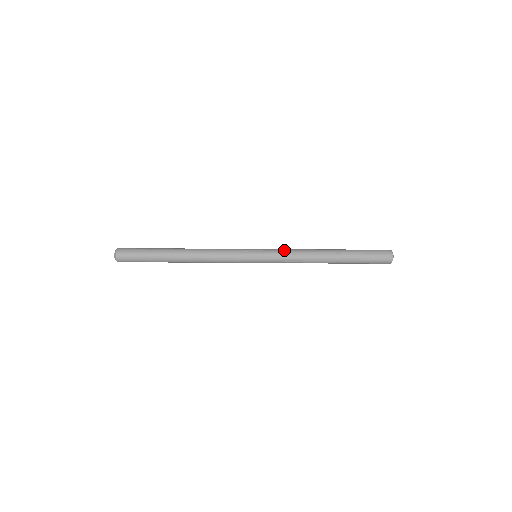
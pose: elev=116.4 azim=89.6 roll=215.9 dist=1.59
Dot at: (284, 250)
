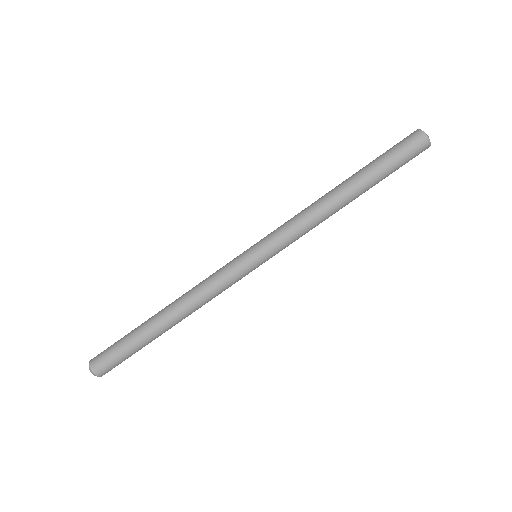
Dot at: (287, 229)
